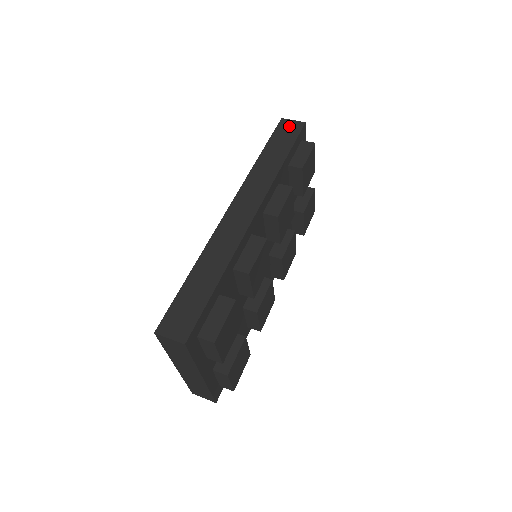
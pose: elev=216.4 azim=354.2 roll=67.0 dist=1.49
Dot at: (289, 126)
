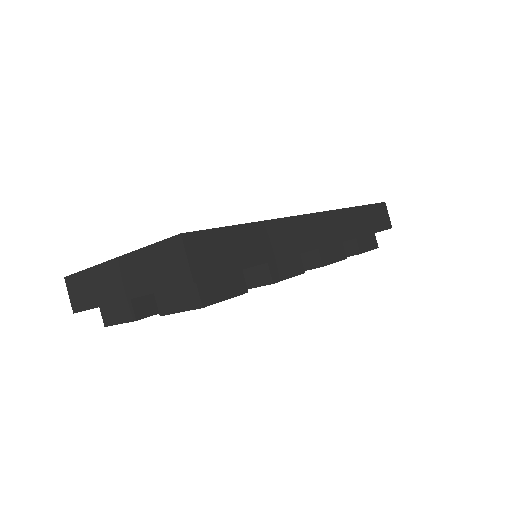
Dot at: (385, 215)
